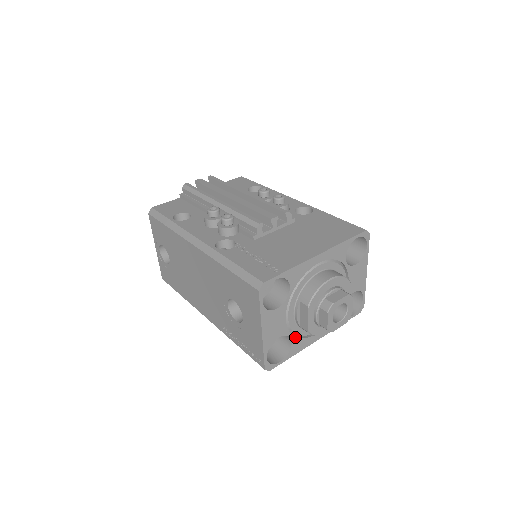
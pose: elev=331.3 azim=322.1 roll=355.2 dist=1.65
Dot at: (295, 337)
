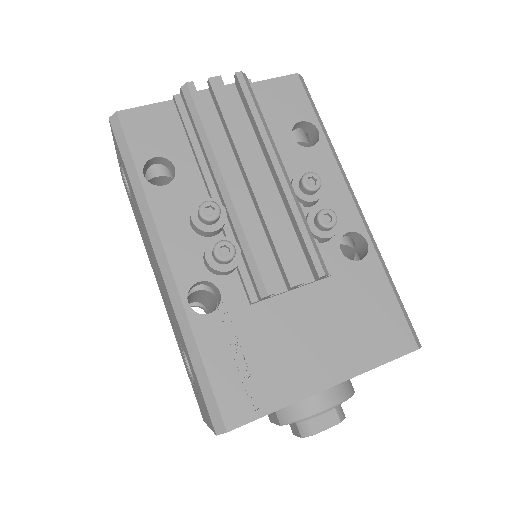
Dot at: occluded
